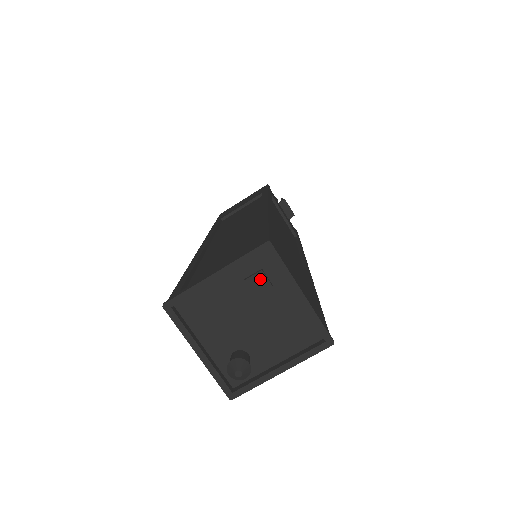
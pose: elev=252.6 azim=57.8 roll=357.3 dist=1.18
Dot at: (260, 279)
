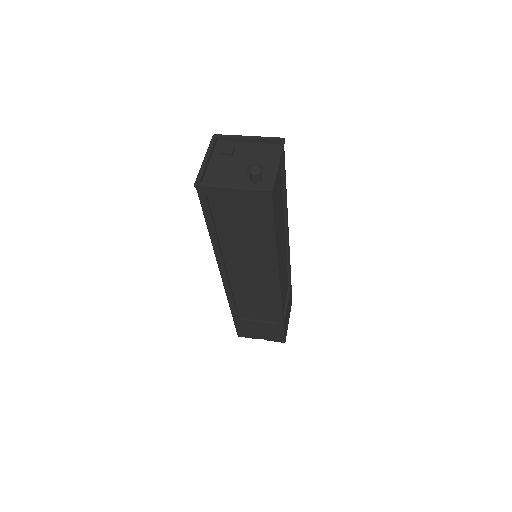
Dot at: (226, 148)
